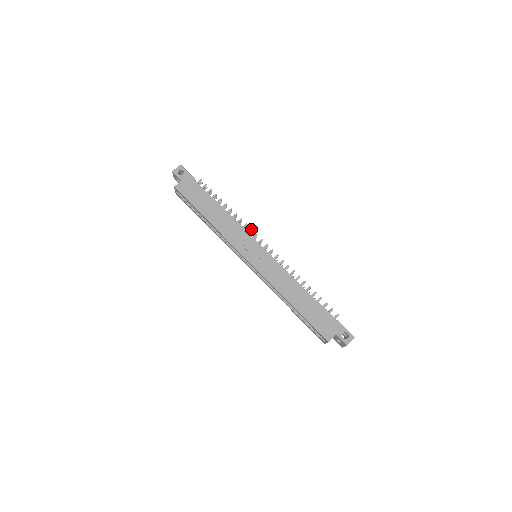
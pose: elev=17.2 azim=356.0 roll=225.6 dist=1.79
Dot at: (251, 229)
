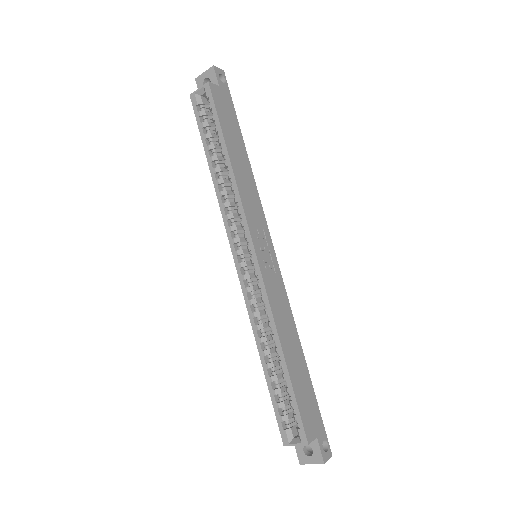
Dot at: occluded
